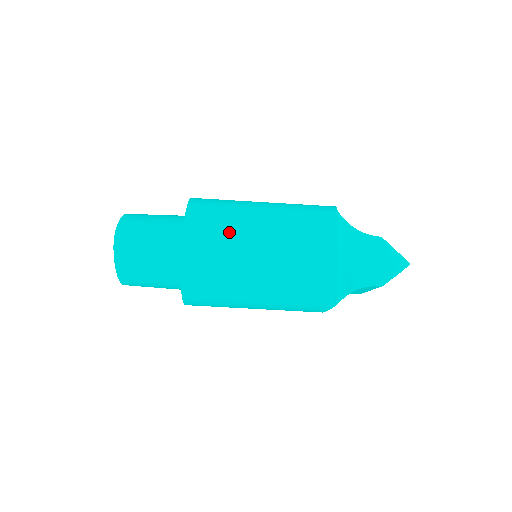
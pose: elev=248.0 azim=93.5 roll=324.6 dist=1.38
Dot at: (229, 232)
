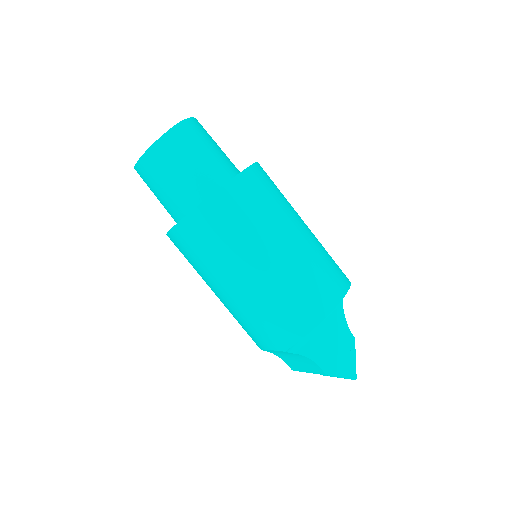
Dot at: (272, 210)
